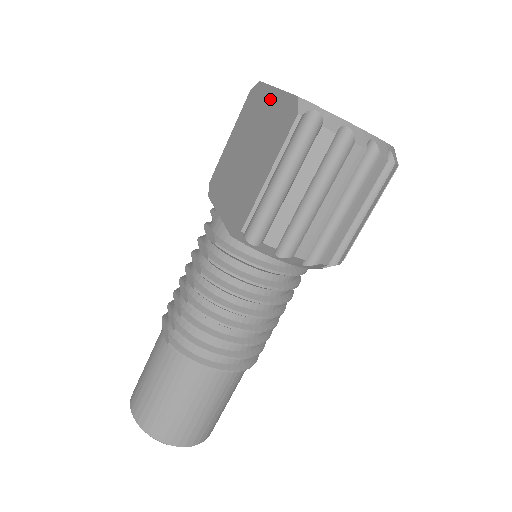
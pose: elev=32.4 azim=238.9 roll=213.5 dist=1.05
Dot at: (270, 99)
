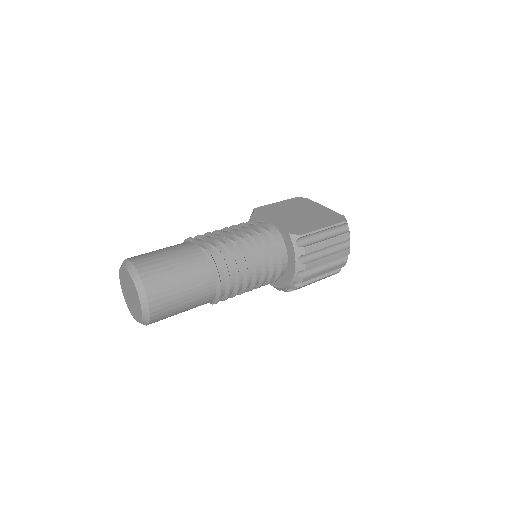
Dot at: (320, 207)
